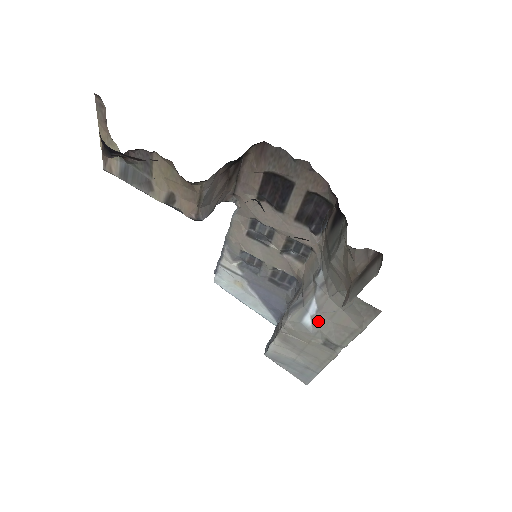
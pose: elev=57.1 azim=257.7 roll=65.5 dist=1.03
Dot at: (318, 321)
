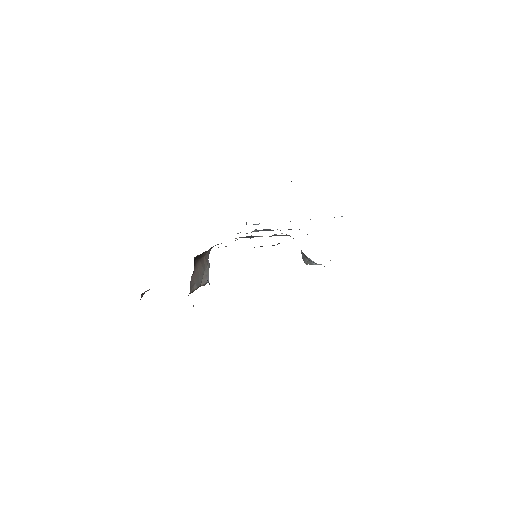
Dot at: occluded
